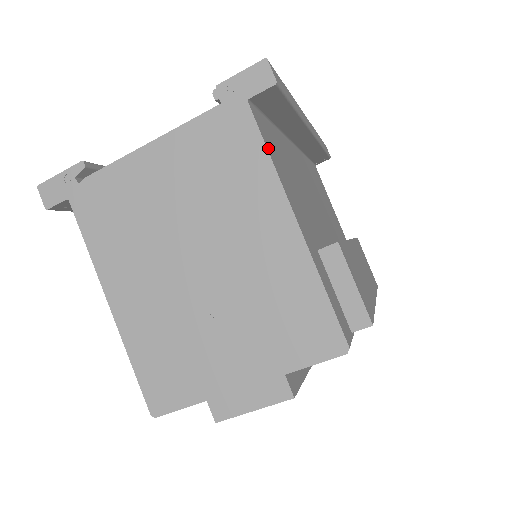
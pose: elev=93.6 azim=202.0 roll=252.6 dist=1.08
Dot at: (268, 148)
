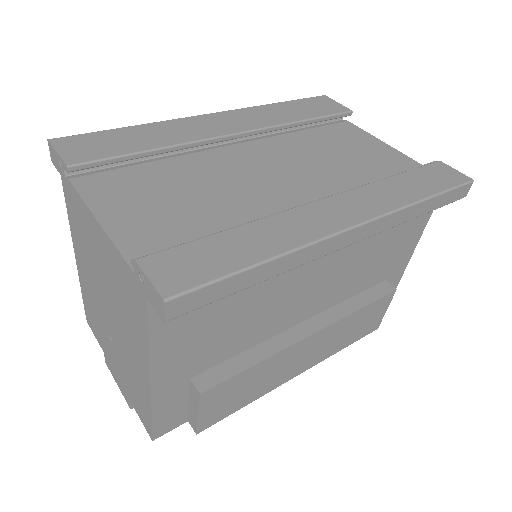
Dot at: (155, 332)
